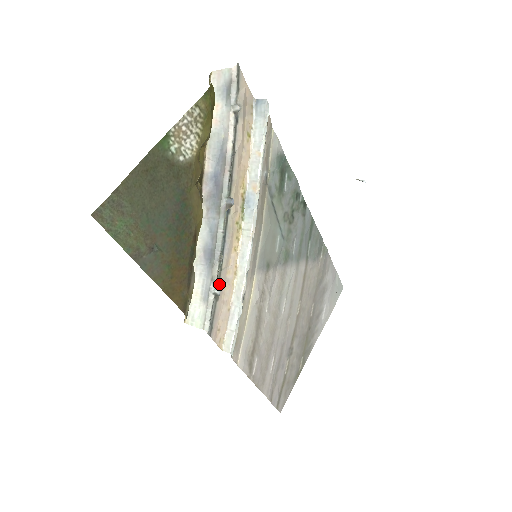
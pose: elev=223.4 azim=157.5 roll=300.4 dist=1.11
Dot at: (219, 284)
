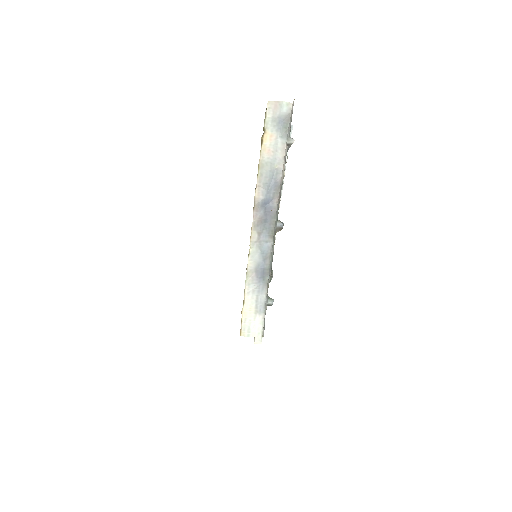
Dot at: occluded
